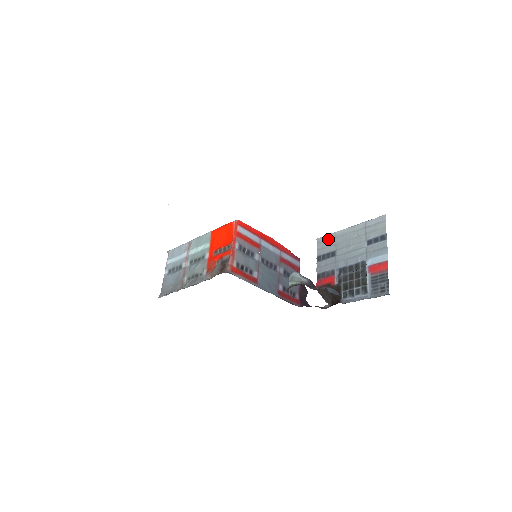
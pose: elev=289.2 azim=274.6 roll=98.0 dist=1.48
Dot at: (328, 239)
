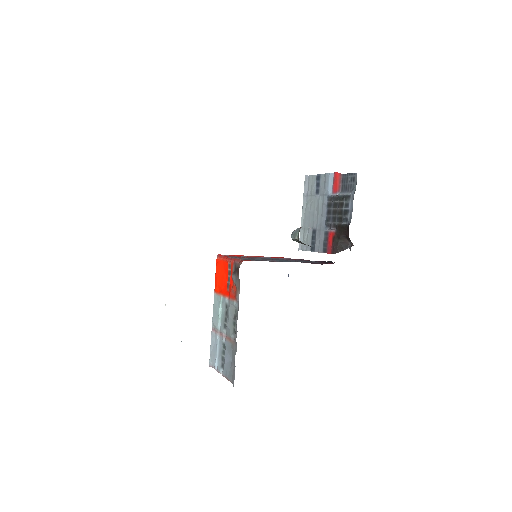
Dot at: (303, 237)
